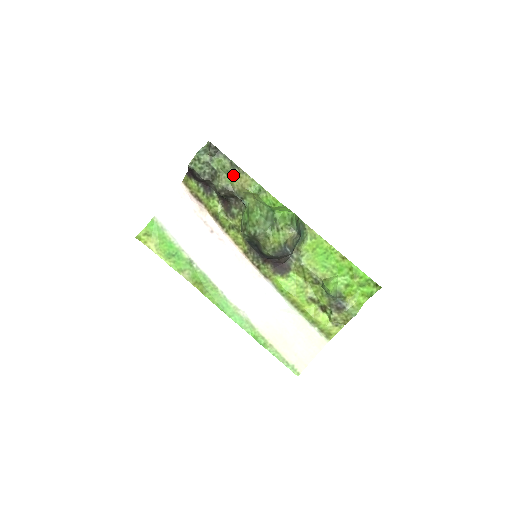
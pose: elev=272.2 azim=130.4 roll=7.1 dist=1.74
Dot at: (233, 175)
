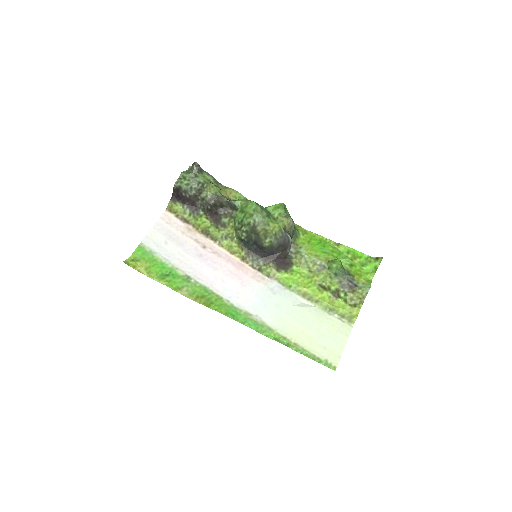
Dot at: (218, 188)
